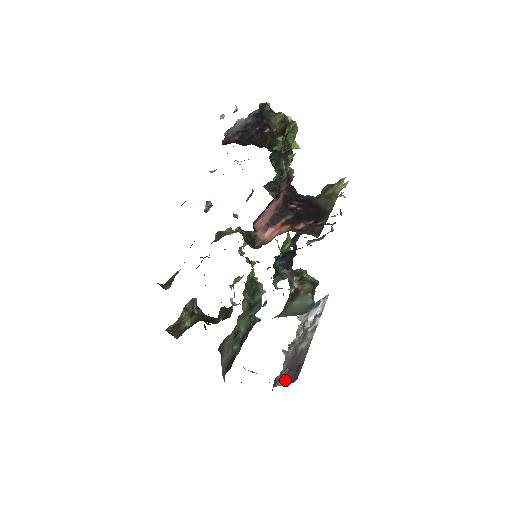
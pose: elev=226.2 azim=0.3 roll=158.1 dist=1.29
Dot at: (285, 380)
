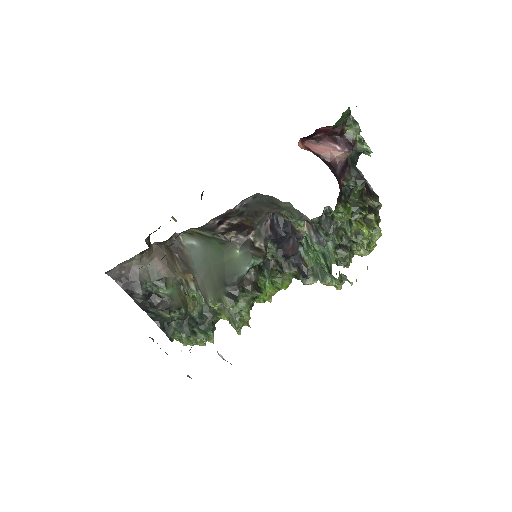
Dot at: occluded
